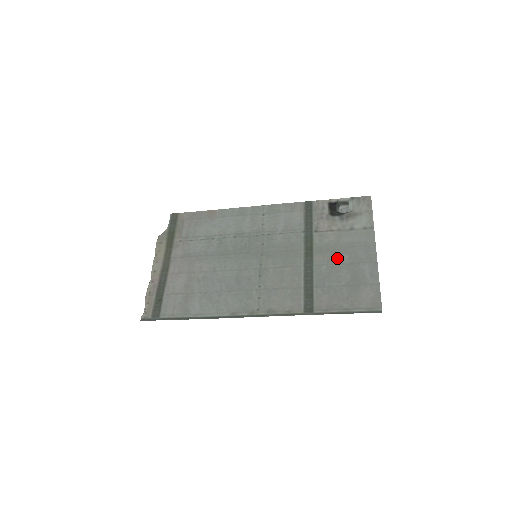
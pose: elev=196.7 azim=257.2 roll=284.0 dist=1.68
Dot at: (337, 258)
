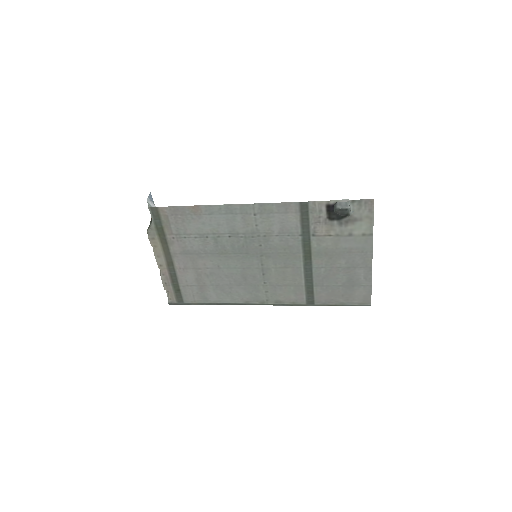
Dot at: (335, 263)
